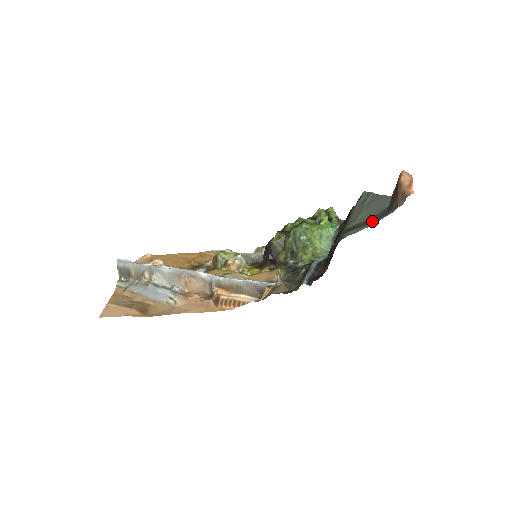
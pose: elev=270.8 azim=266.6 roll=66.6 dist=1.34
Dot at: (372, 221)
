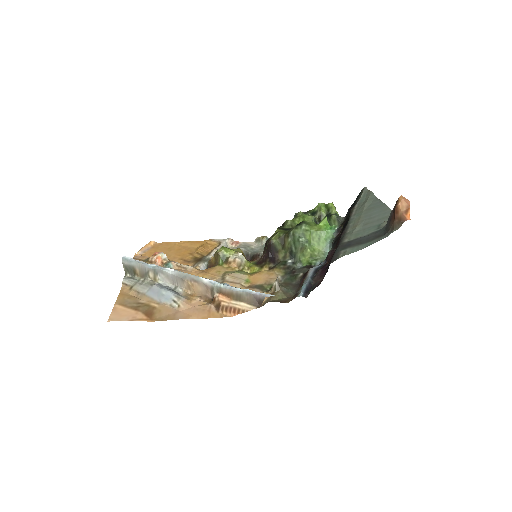
Dot at: (368, 241)
